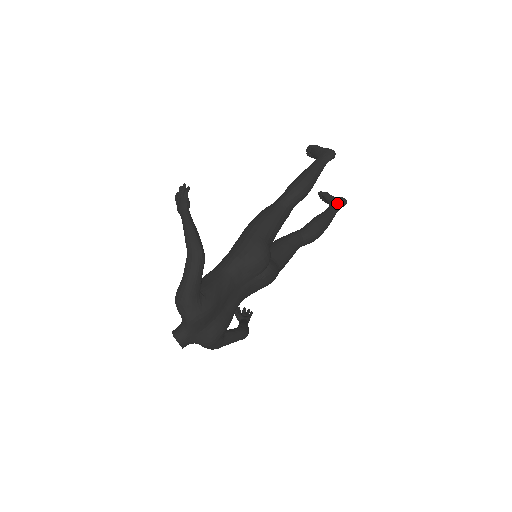
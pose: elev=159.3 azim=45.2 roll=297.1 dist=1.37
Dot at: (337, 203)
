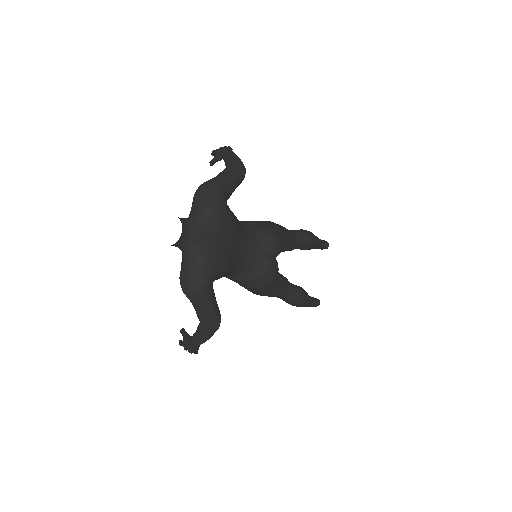
Dot at: (313, 297)
